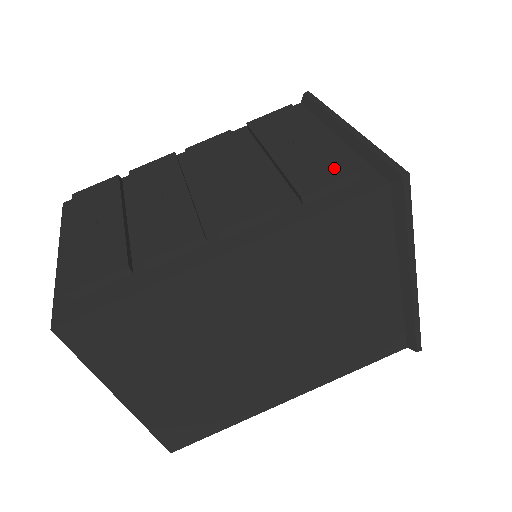
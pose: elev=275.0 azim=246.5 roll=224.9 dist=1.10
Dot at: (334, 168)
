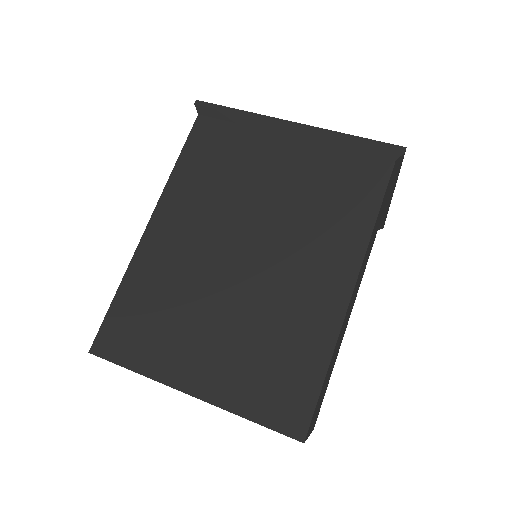
Dot at: occluded
